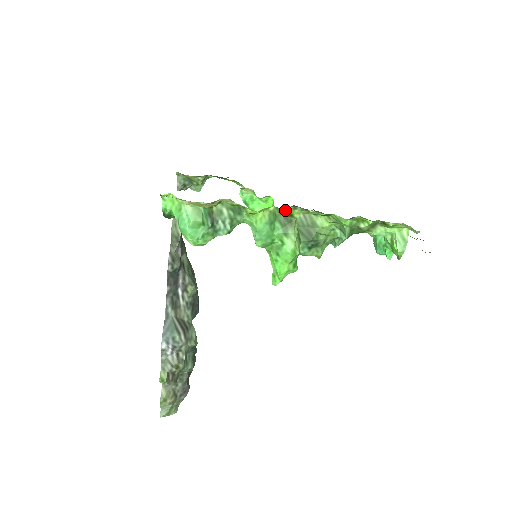
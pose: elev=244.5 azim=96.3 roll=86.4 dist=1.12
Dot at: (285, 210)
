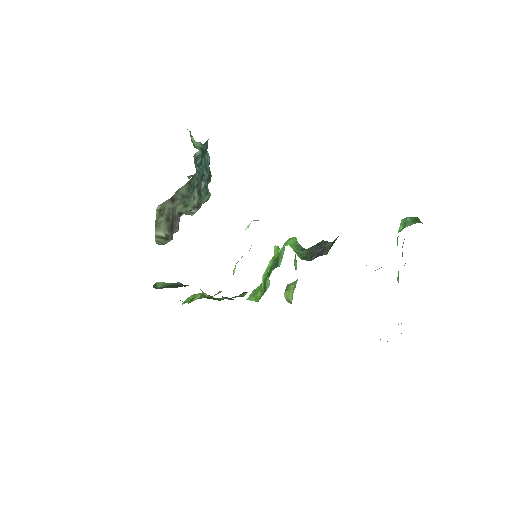
Dot at: occluded
